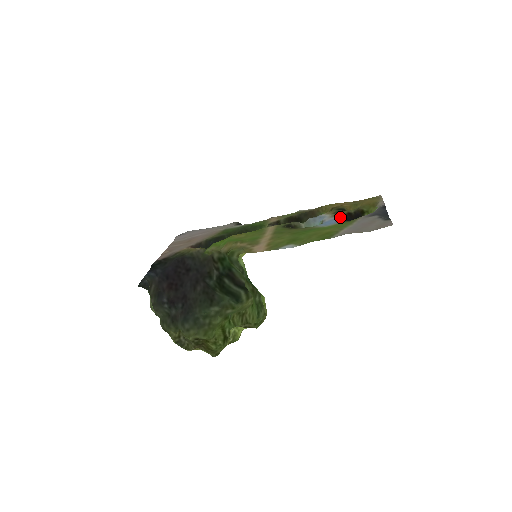
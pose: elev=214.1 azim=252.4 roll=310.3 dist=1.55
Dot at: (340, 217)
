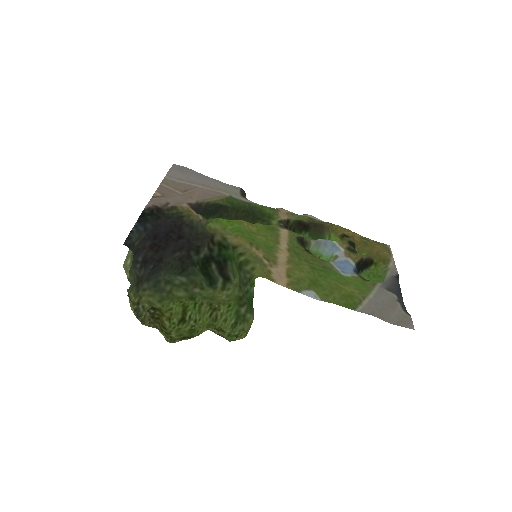
Dot at: (355, 263)
